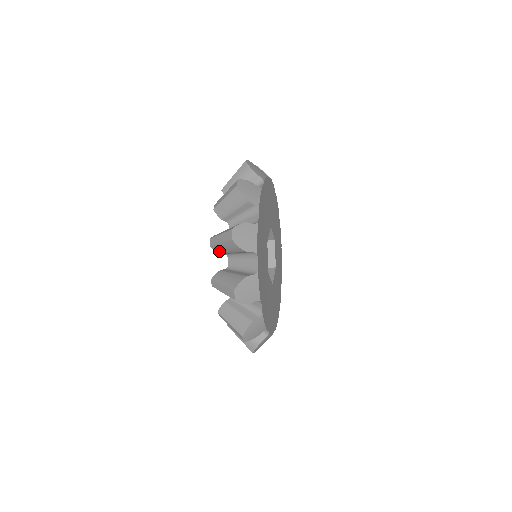
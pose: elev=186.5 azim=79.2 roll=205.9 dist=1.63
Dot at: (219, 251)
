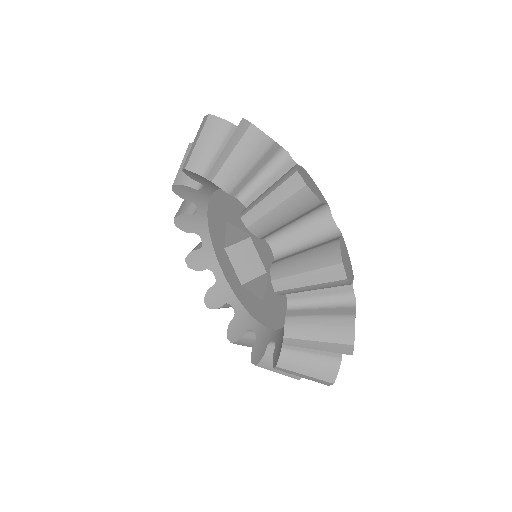
Dot at: occluded
